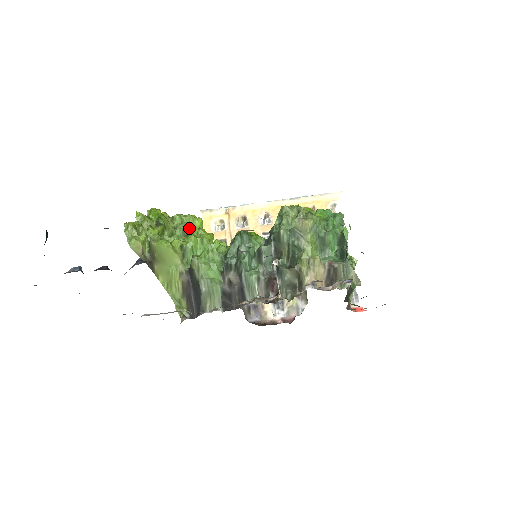
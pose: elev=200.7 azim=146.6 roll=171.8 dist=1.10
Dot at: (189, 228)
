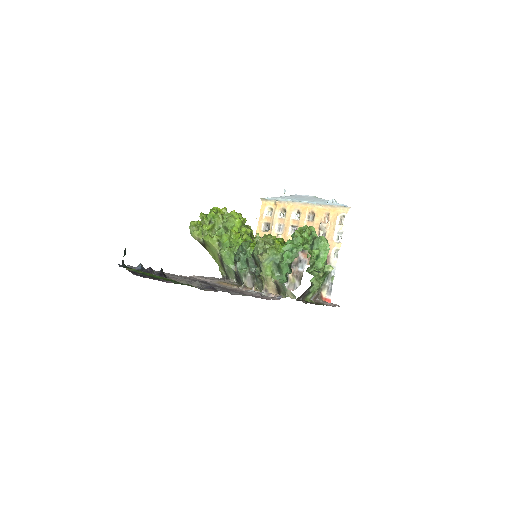
Dot at: (229, 226)
